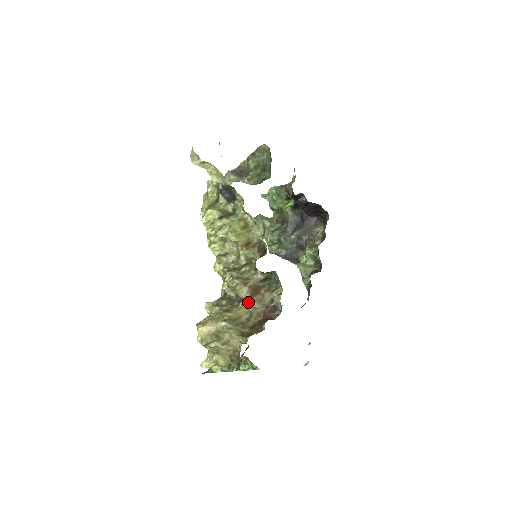
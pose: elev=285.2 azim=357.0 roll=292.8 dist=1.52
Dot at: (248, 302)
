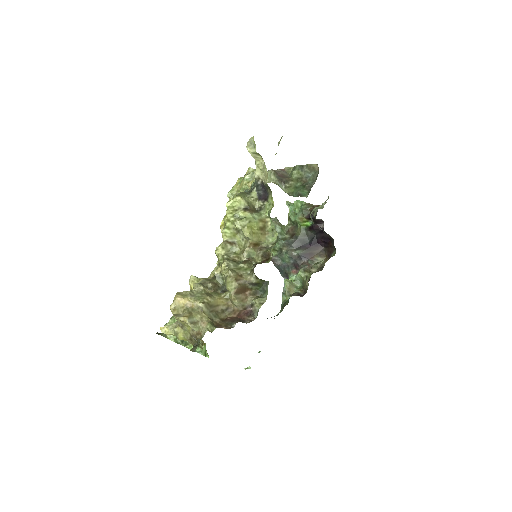
Dot at: (231, 296)
